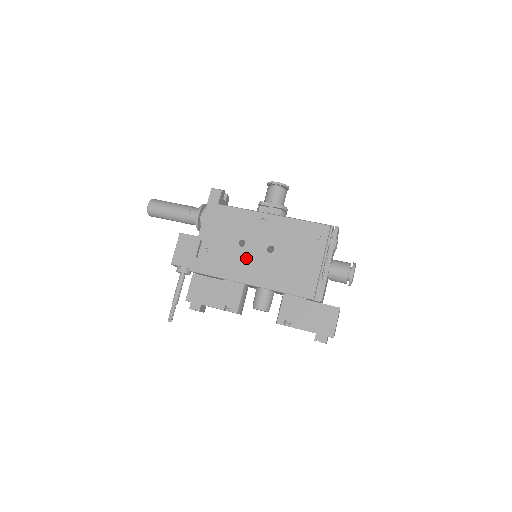
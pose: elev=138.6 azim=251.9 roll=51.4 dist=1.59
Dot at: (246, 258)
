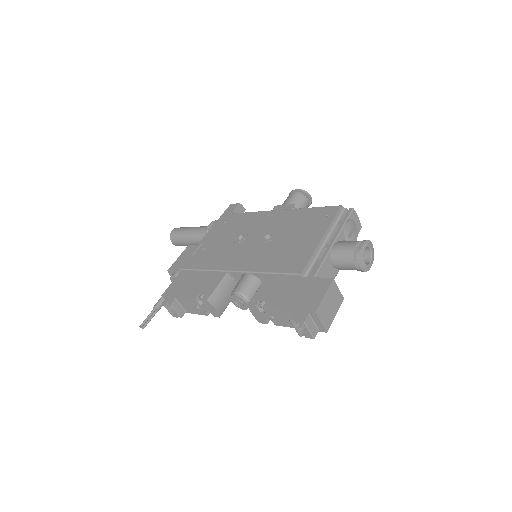
Dot at: (239, 249)
